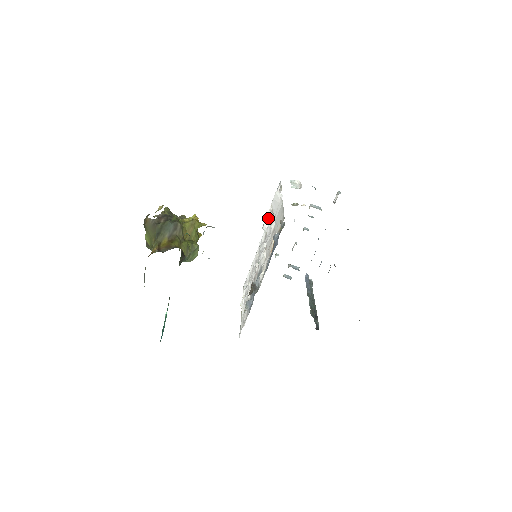
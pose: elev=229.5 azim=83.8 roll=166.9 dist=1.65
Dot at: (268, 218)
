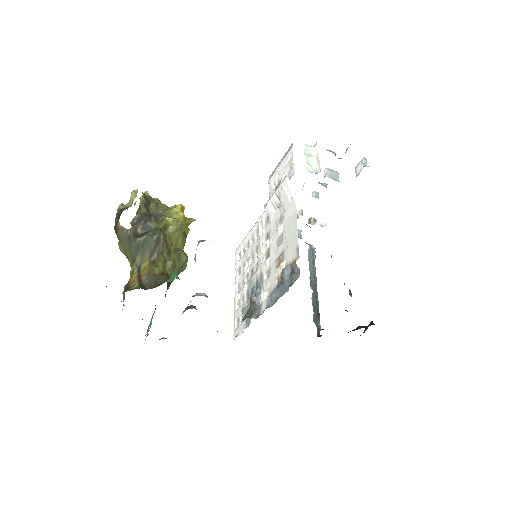
Dot at: (272, 202)
